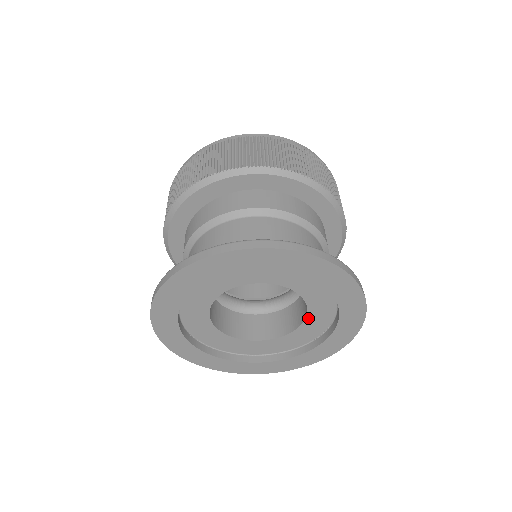
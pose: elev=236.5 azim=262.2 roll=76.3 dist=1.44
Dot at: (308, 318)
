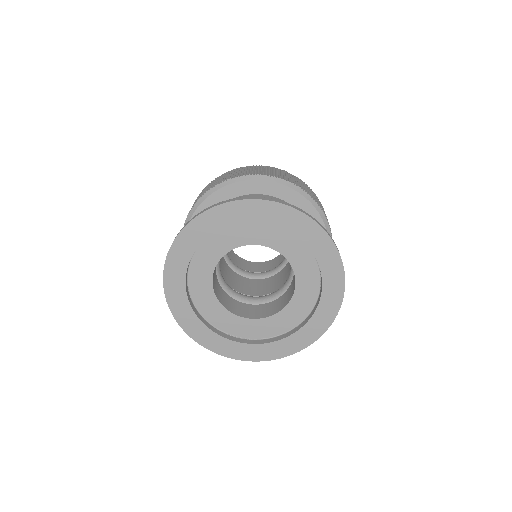
Dot at: (294, 266)
